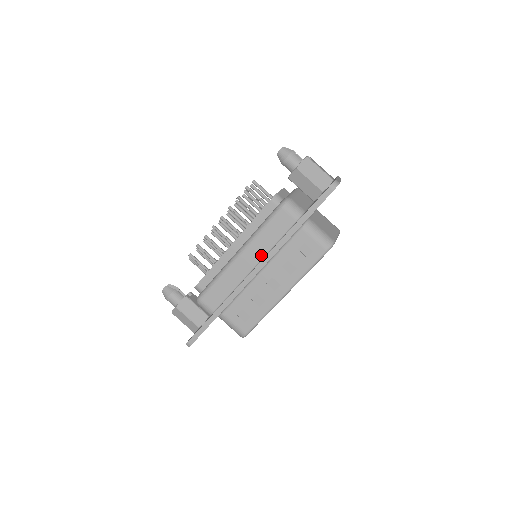
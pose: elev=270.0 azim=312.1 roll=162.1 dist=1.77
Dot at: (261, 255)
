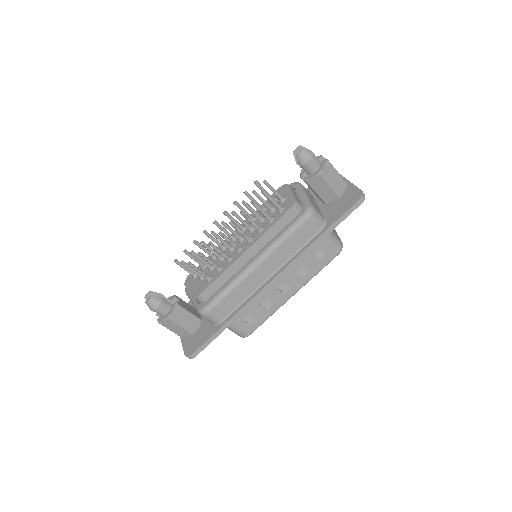
Dot at: (279, 264)
